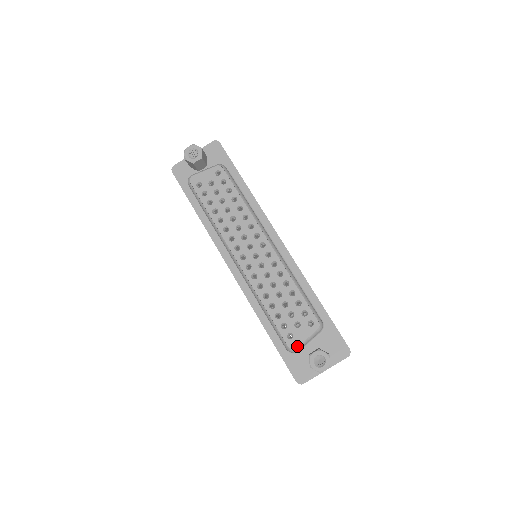
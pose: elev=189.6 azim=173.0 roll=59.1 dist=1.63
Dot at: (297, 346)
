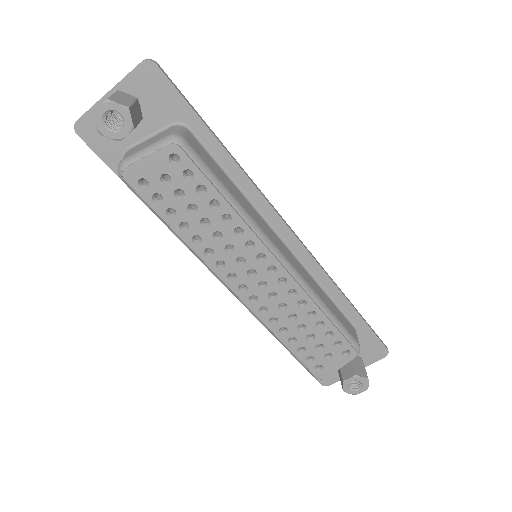
Dot at: (328, 376)
